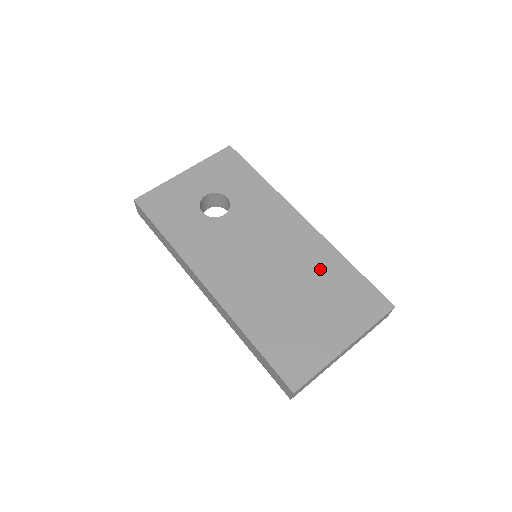
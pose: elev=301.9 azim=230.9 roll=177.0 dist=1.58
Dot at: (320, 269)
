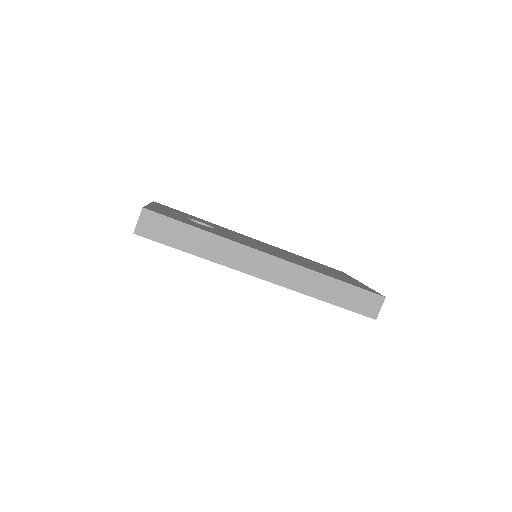
Dot at: occluded
